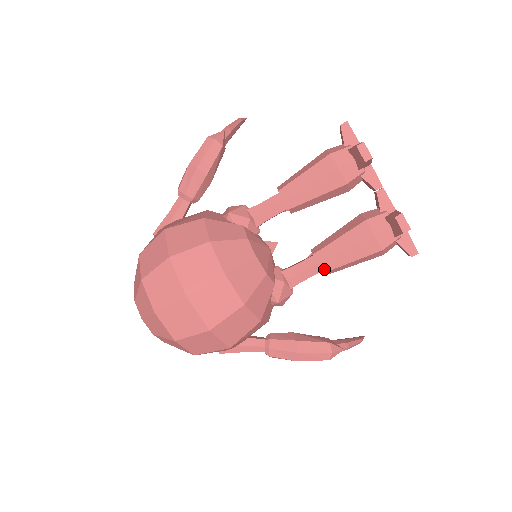
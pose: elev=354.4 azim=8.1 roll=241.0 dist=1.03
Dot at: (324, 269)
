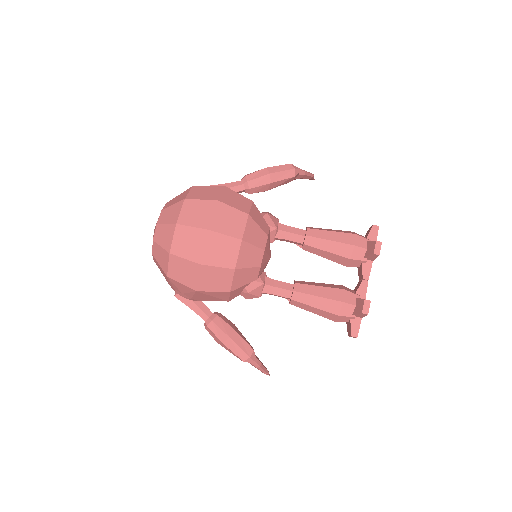
Dot at: (294, 297)
